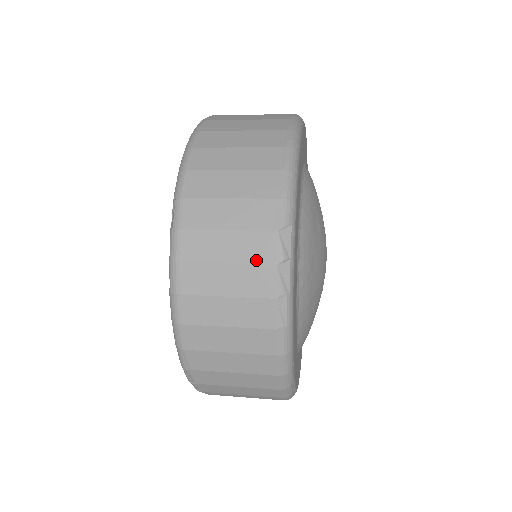
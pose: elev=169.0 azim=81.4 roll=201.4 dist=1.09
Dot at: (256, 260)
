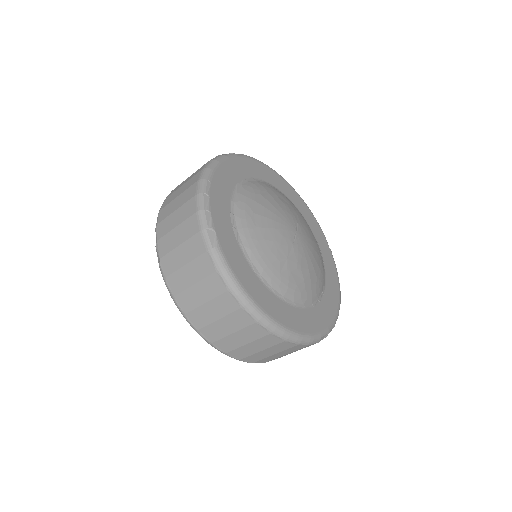
Dot at: occluded
